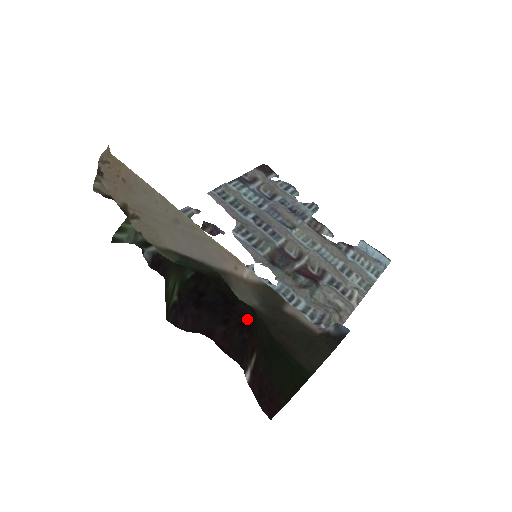
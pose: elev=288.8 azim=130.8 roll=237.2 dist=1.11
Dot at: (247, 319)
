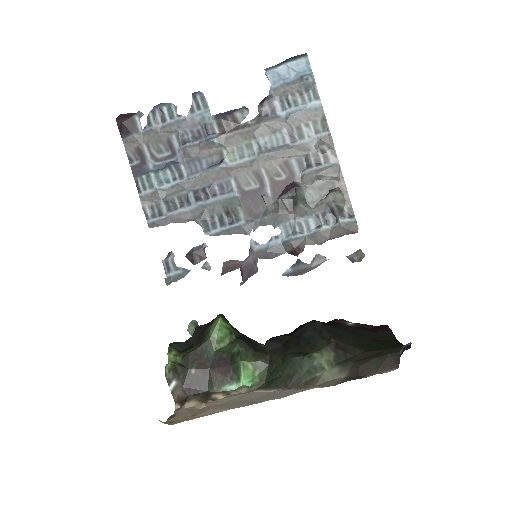
Dot at: occluded
